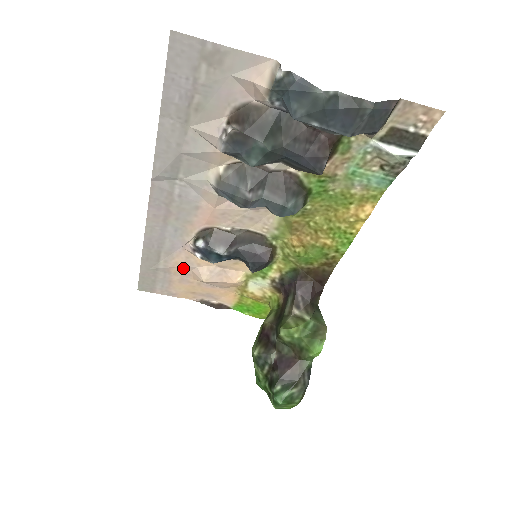
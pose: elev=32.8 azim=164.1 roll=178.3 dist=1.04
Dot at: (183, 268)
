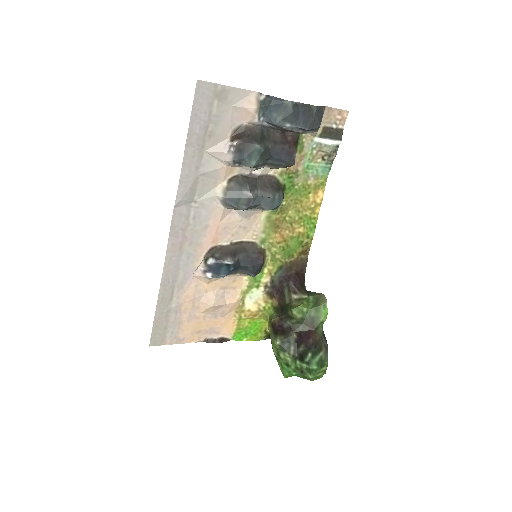
Dot at: (192, 300)
